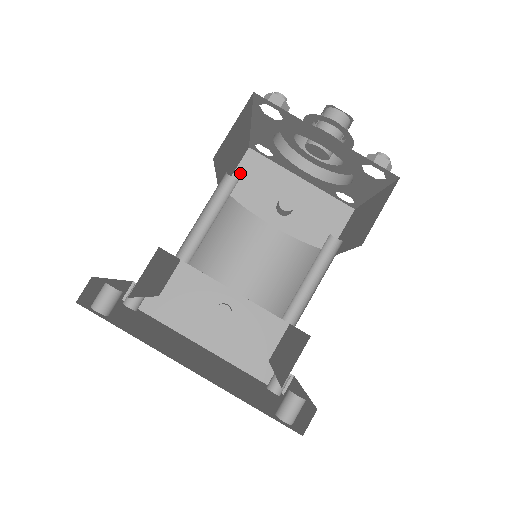
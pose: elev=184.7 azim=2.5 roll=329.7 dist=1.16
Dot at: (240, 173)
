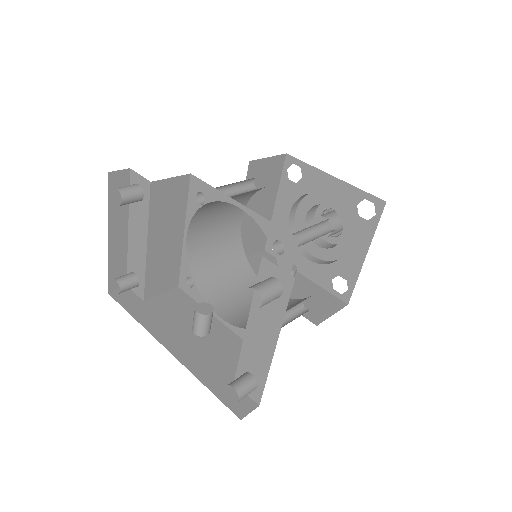
Dot at: (252, 259)
